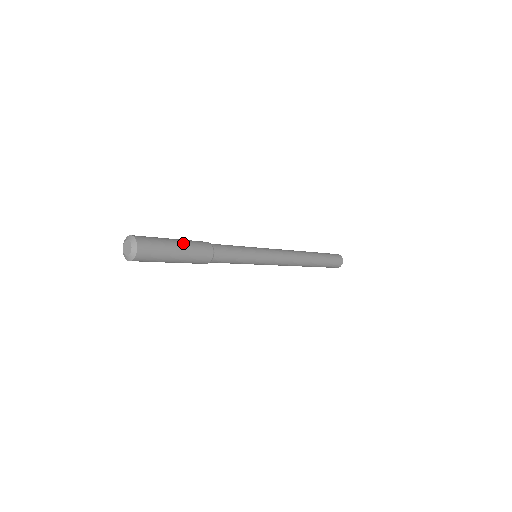
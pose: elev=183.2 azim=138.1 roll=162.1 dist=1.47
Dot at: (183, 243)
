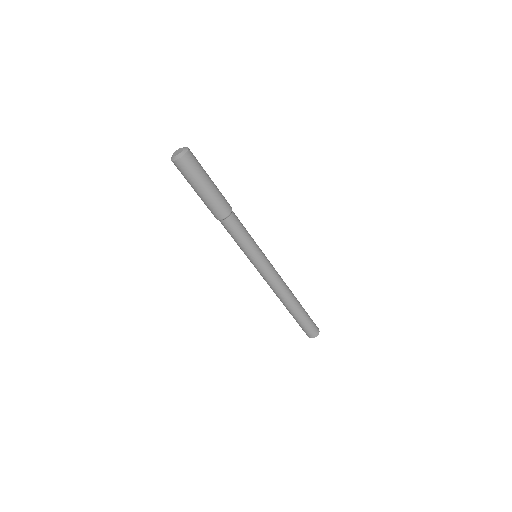
Dot at: (214, 184)
